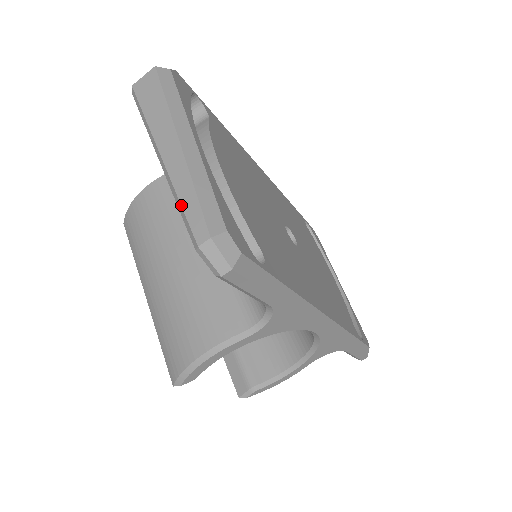
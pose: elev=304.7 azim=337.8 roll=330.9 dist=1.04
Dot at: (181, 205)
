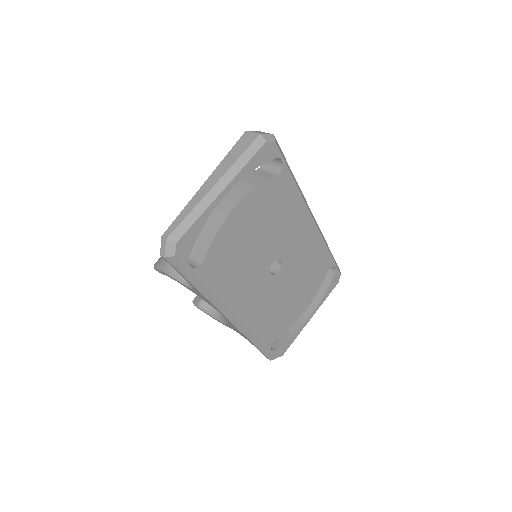
Dot at: (180, 213)
